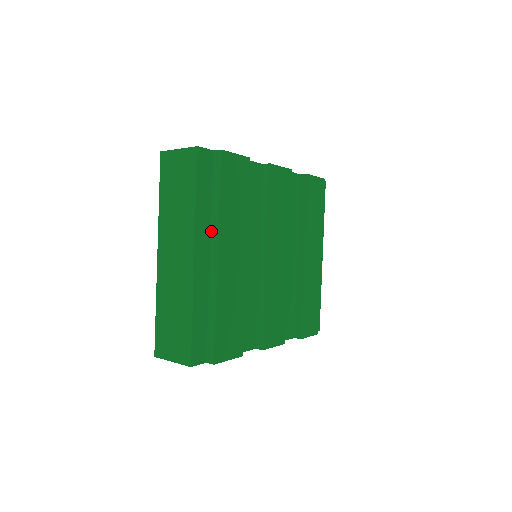
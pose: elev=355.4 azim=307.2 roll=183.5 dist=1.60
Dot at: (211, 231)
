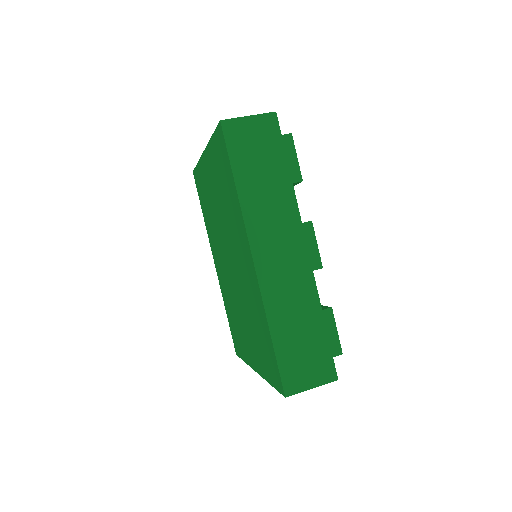
Dot at: occluded
